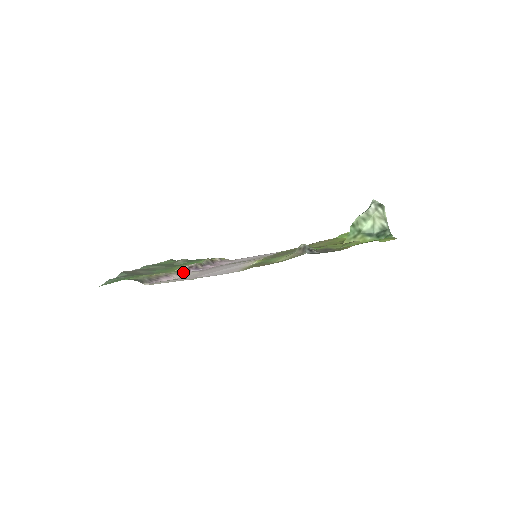
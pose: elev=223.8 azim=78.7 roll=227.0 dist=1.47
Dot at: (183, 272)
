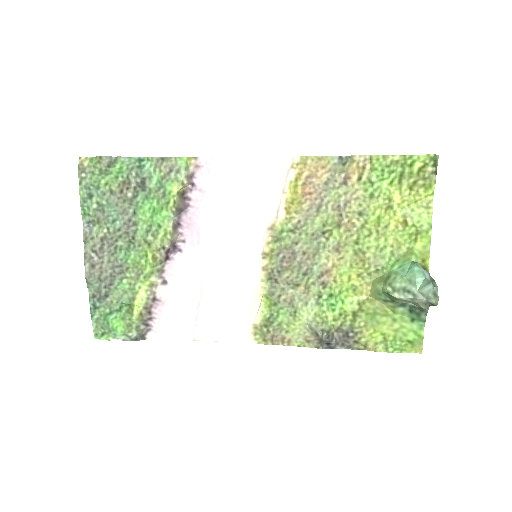
Dot at: (164, 269)
